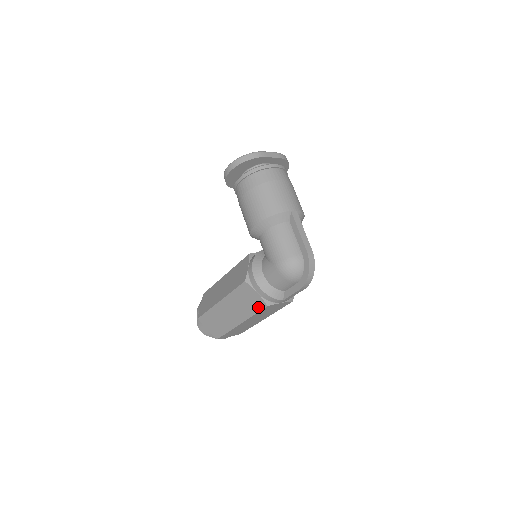
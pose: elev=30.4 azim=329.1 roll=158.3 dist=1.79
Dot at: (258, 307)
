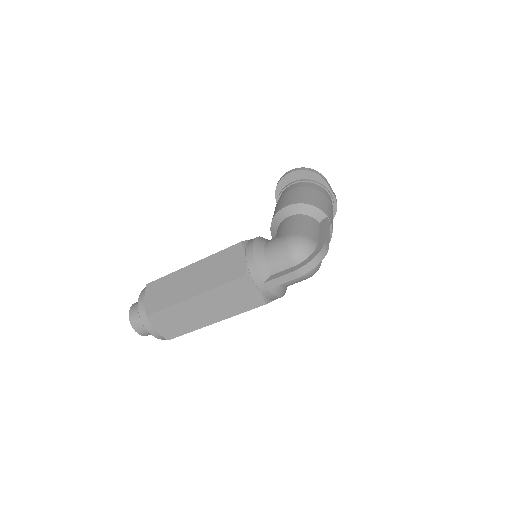
Dot at: (233, 276)
